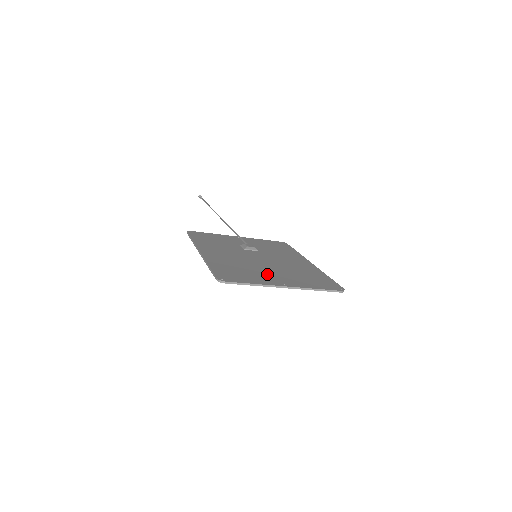
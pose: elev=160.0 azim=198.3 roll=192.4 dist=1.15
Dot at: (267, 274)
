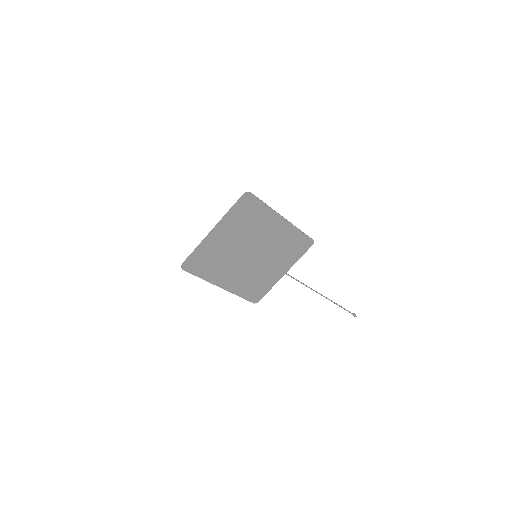
Dot at: (222, 243)
